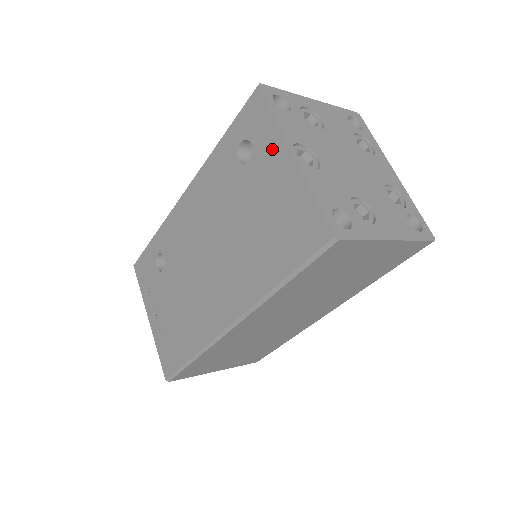
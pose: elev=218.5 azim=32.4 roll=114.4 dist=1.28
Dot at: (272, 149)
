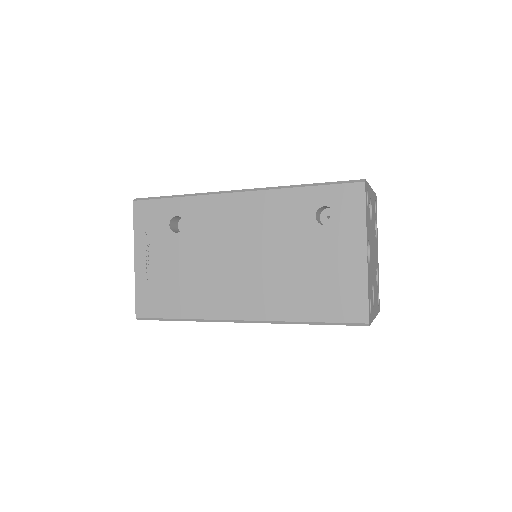
Dot at: (352, 235)
